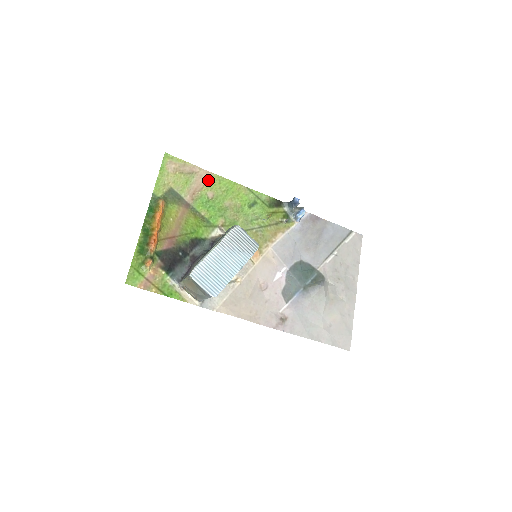
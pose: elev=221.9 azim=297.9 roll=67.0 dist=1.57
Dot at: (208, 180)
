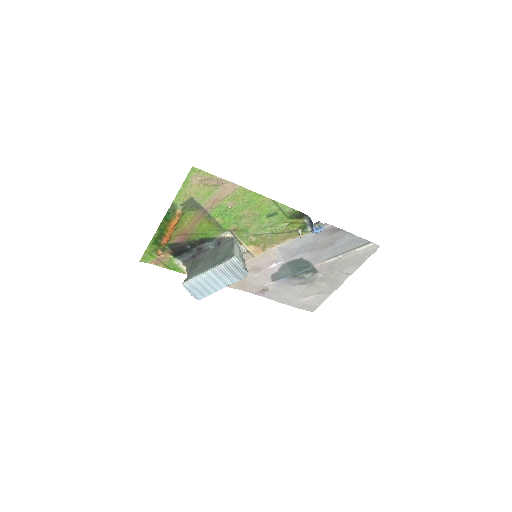
Dot at: (232, 192)
